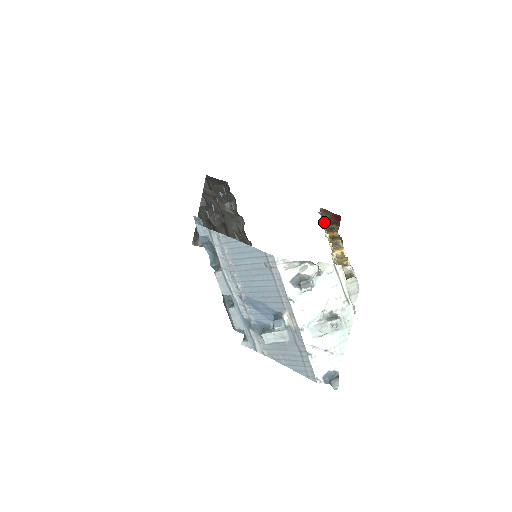
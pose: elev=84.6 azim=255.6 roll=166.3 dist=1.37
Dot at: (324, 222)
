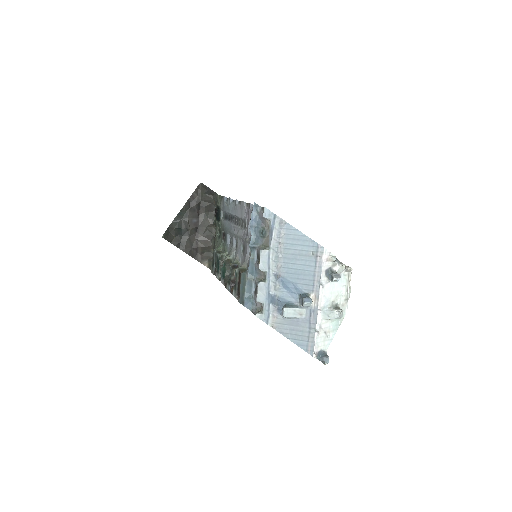
Dot at: occluded
